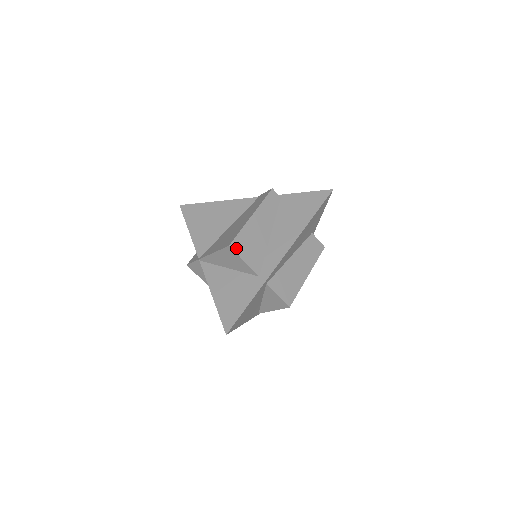
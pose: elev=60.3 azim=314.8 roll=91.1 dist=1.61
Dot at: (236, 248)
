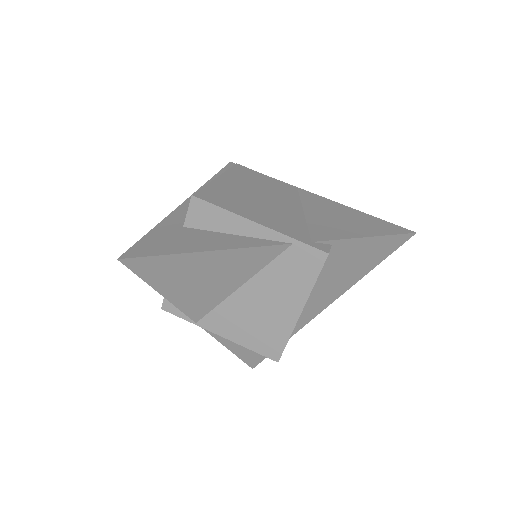
Dot at: occluded
